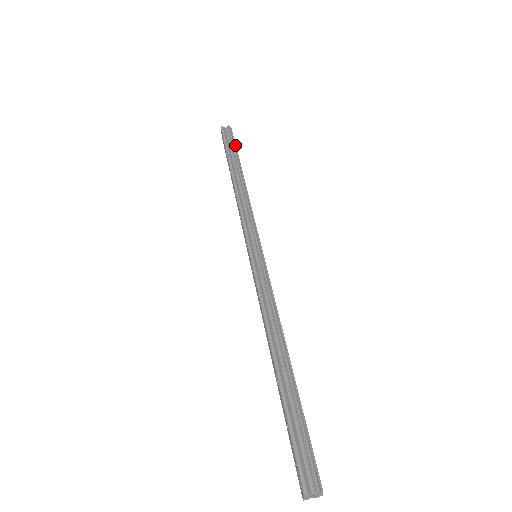
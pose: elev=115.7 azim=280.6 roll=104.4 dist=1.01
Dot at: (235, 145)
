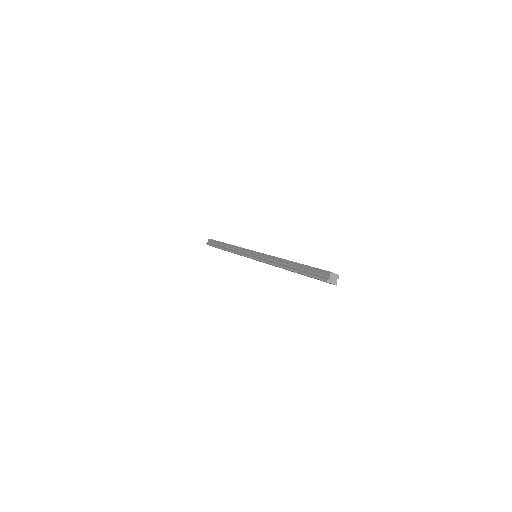
Dot at: (216, 241)
